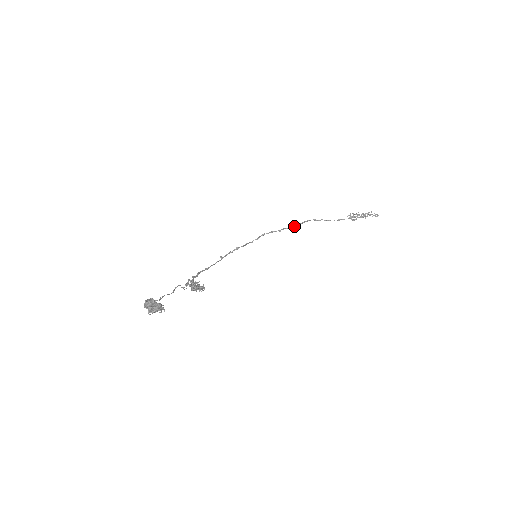
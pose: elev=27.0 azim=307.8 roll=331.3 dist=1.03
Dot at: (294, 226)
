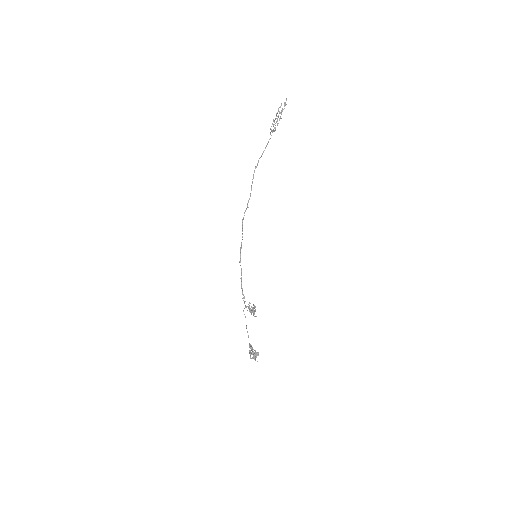
Dot at: occluded
